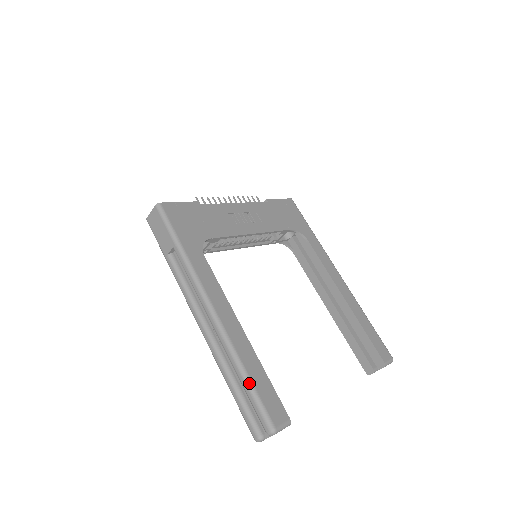
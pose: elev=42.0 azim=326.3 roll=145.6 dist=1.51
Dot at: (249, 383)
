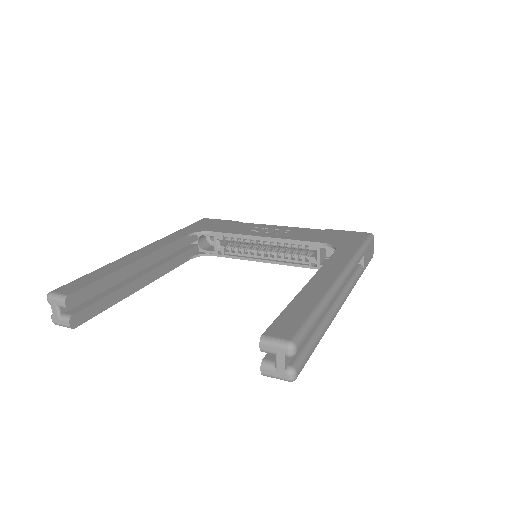
Dot at: (88, 274)
